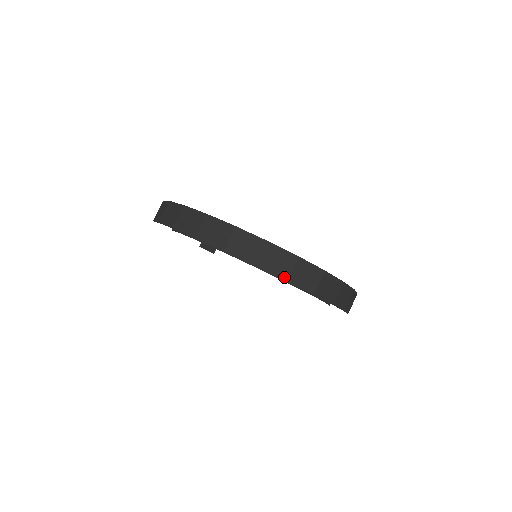
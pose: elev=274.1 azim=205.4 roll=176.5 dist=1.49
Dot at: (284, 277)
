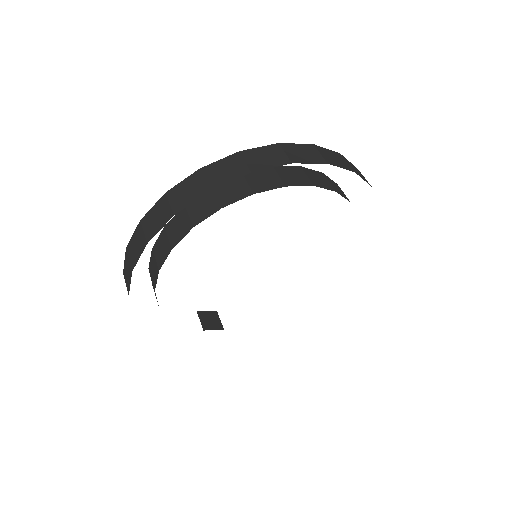
Dot at: (285, 163)
